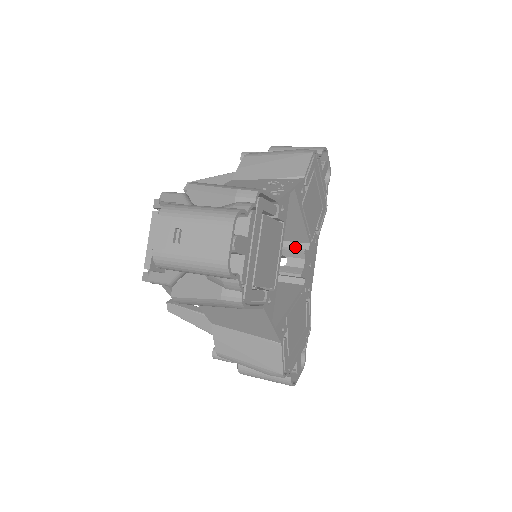
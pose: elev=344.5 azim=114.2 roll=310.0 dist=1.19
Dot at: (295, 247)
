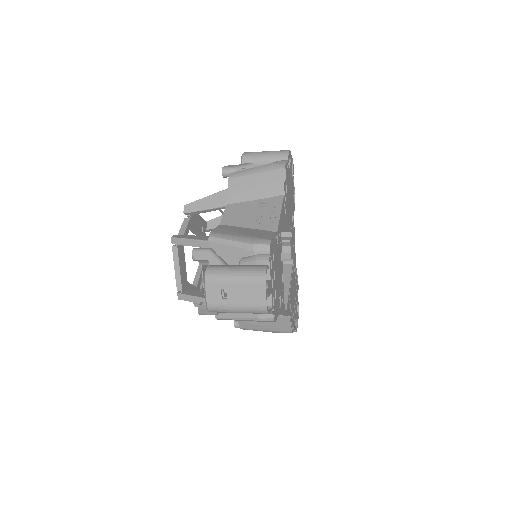
Dot at: occluded
